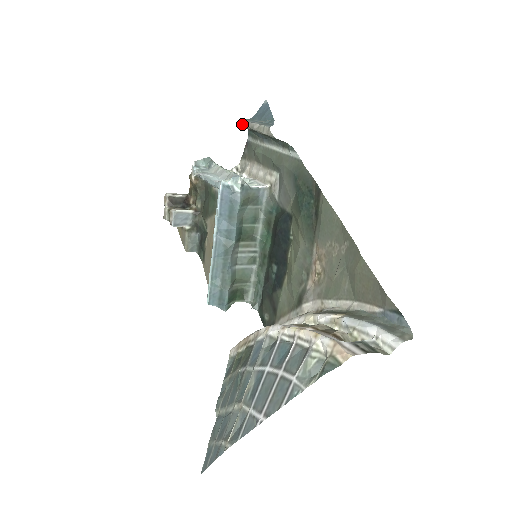
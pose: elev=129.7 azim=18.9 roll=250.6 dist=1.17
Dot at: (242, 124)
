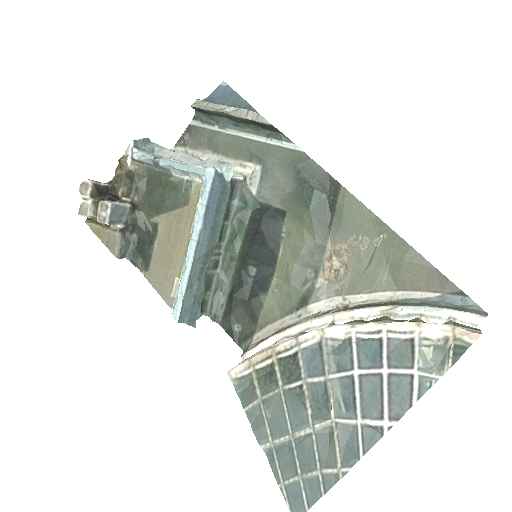
Dot at: (198, 104)
